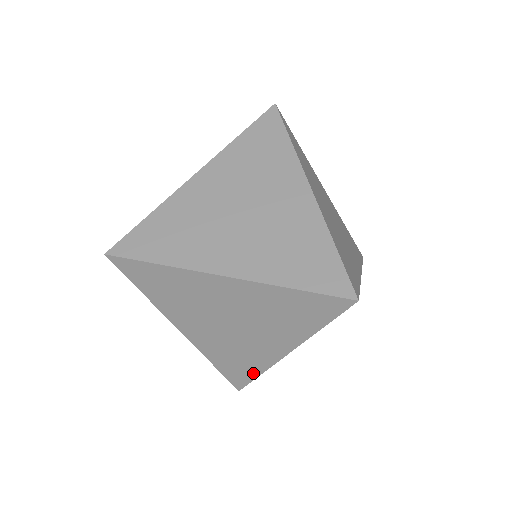
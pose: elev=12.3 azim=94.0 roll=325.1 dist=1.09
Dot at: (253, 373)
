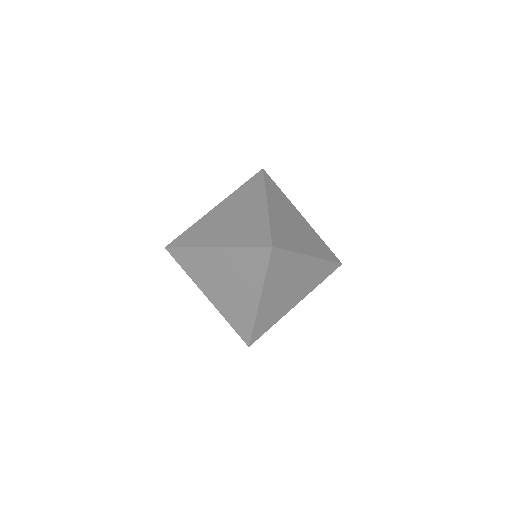
Dot at: (250, 326)
